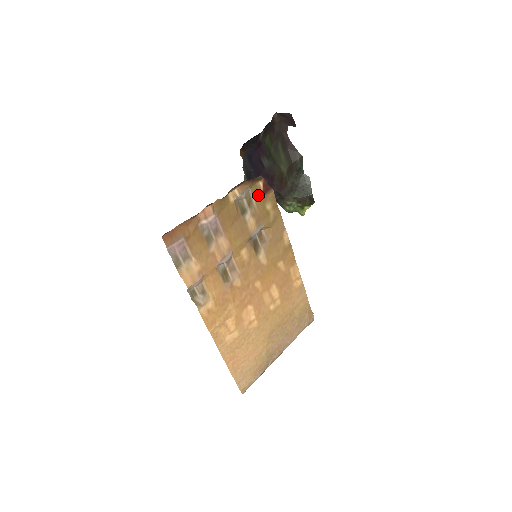
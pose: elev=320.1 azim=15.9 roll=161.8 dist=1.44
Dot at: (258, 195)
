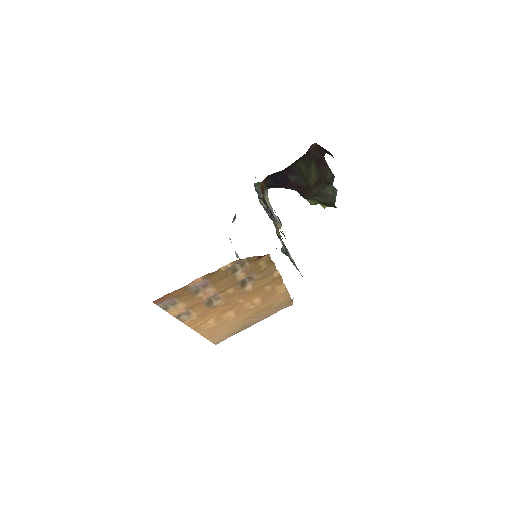
Dot at: (252, 260)
